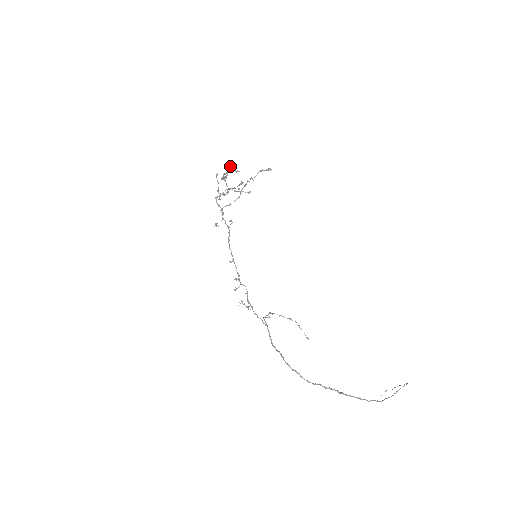
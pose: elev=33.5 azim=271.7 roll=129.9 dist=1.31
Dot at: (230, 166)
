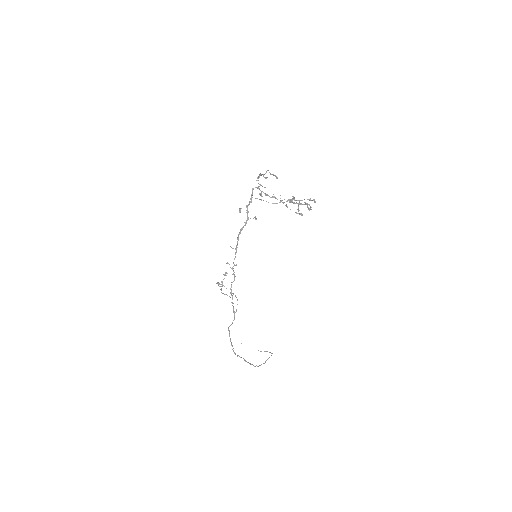
Dot at: occluded
